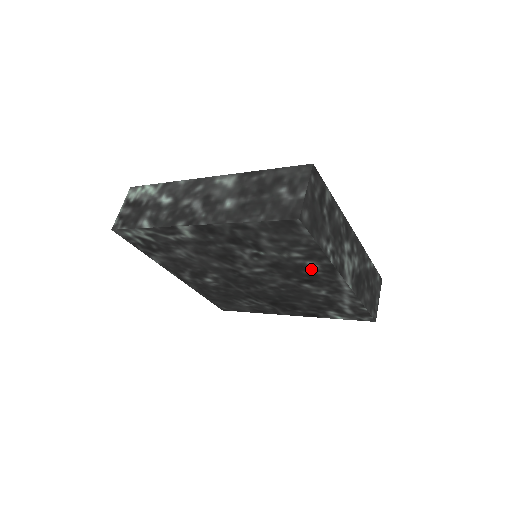
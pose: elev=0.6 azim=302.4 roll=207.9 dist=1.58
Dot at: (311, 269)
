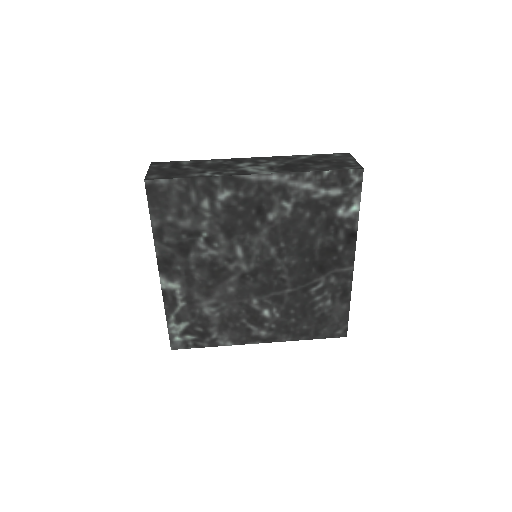
Dot at: (234, 200)
